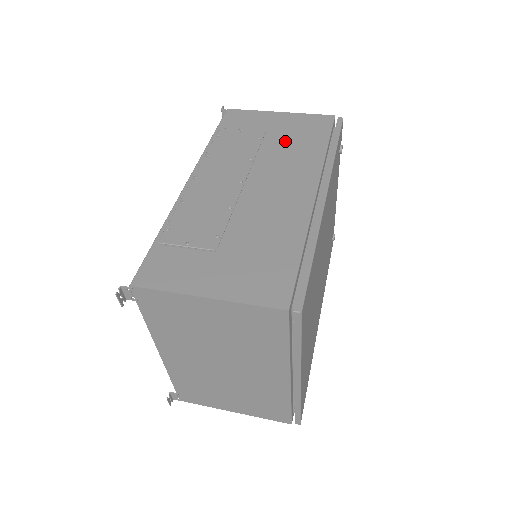
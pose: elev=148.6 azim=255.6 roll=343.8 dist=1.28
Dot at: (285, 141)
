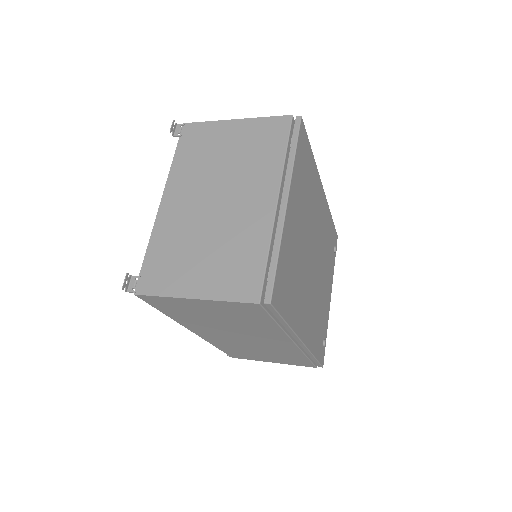
Dot at: occluded
